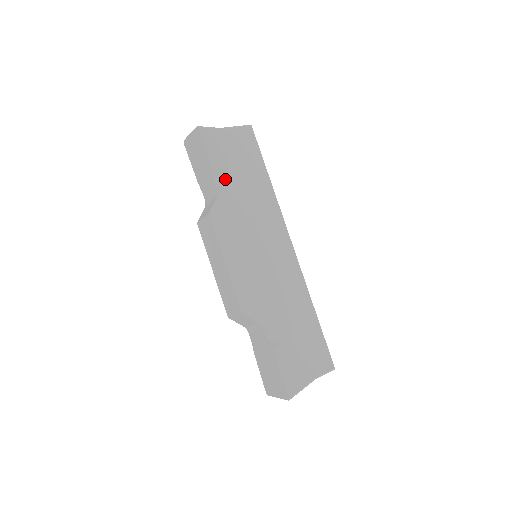
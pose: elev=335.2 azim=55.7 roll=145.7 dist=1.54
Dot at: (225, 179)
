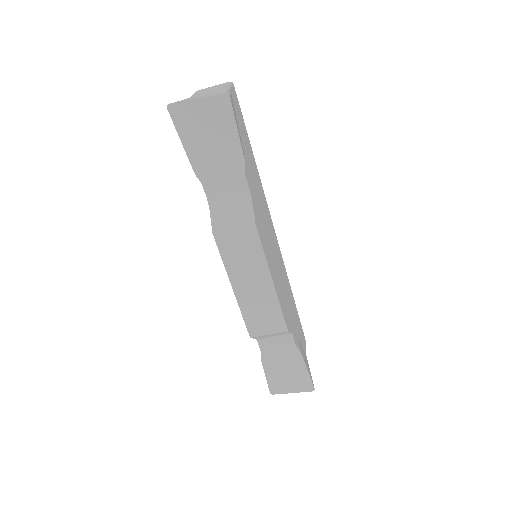
Dot at: (247, 170)
